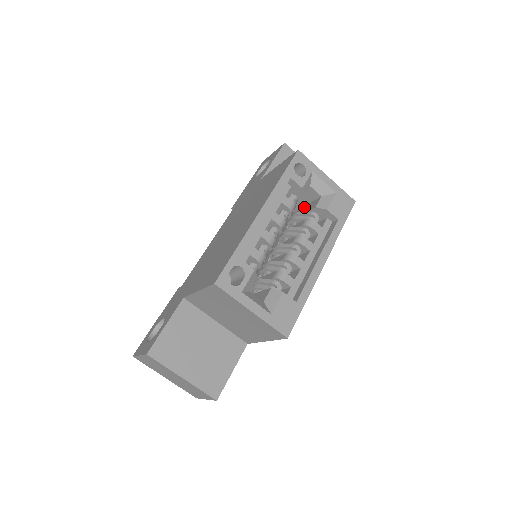
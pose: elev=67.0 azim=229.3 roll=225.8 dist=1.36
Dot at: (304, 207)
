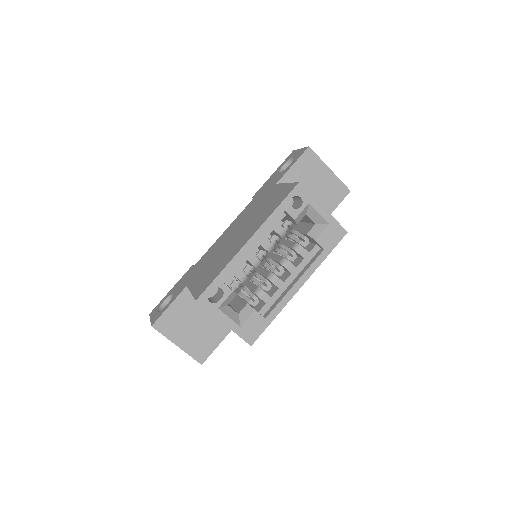
Dot at: (304, 224)
